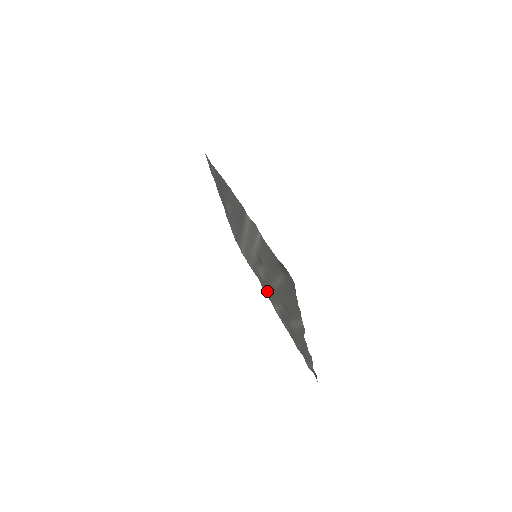
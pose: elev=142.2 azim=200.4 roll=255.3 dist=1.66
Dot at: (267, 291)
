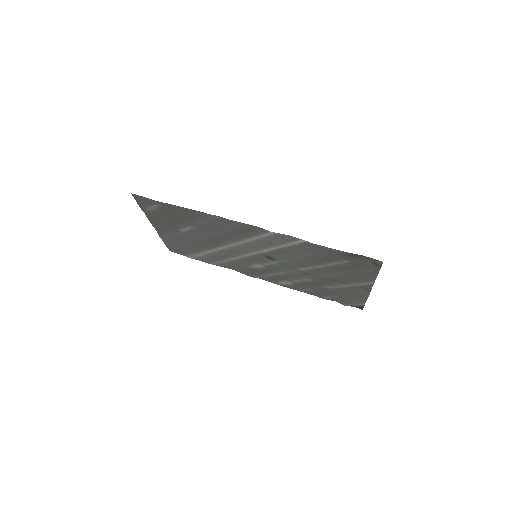
Dot at: (264, 275)
